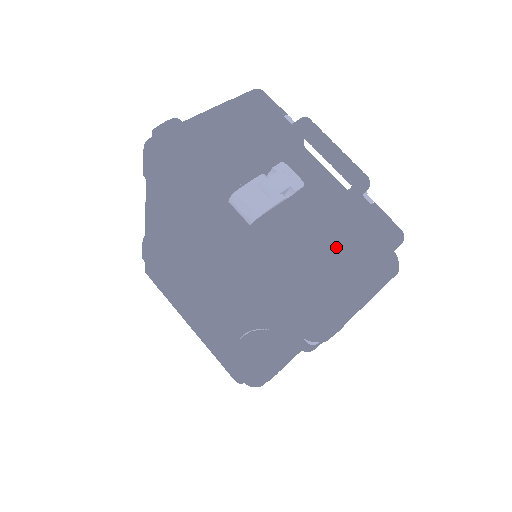
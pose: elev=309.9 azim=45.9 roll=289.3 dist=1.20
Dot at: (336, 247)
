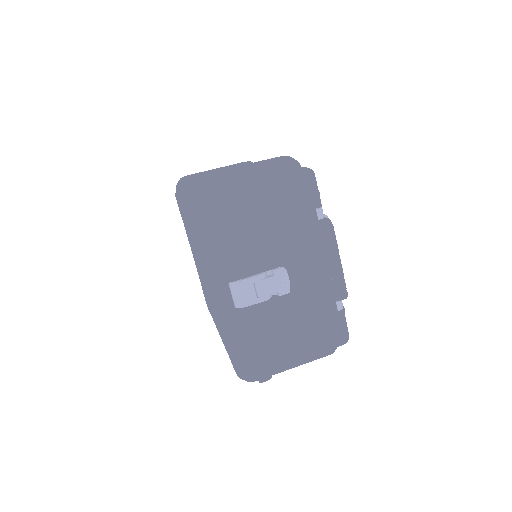
Dot at: (290, 337)
